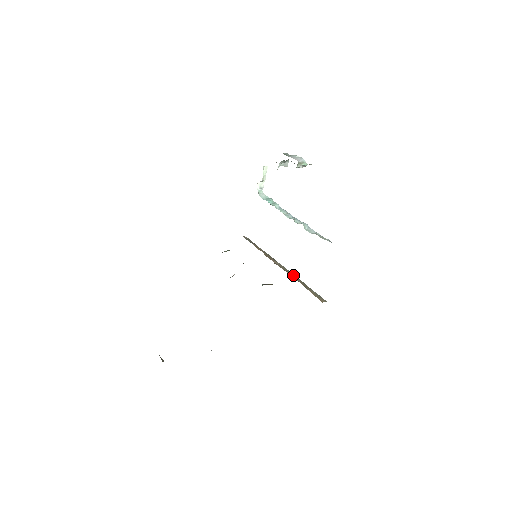
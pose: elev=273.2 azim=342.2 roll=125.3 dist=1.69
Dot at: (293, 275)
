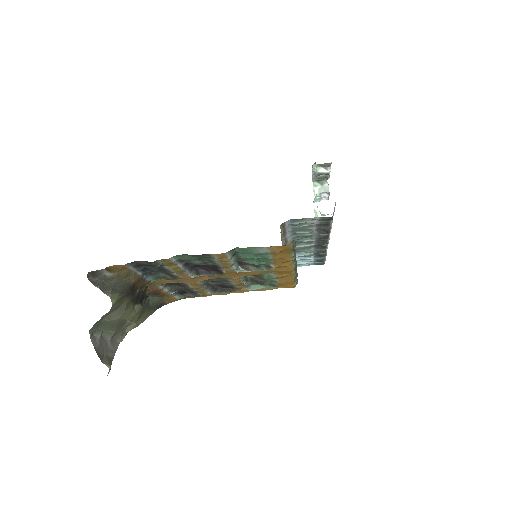
Dot at: occluded
